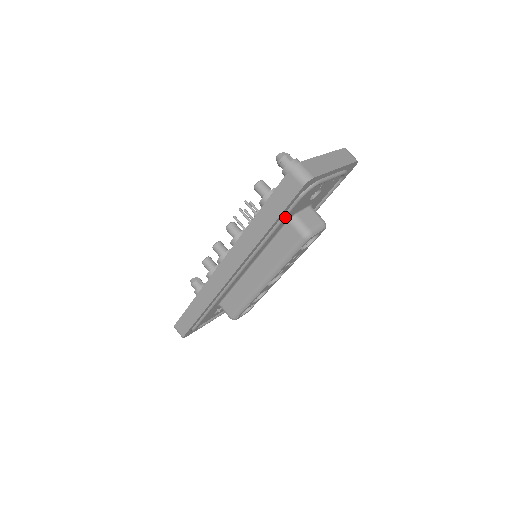
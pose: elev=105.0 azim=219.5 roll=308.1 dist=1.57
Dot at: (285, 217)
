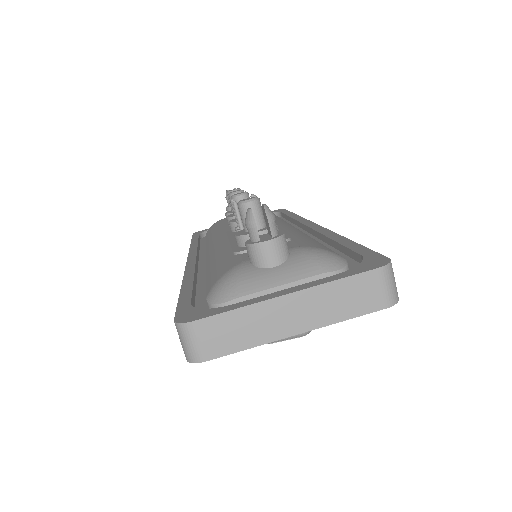
Dot at: occluded
